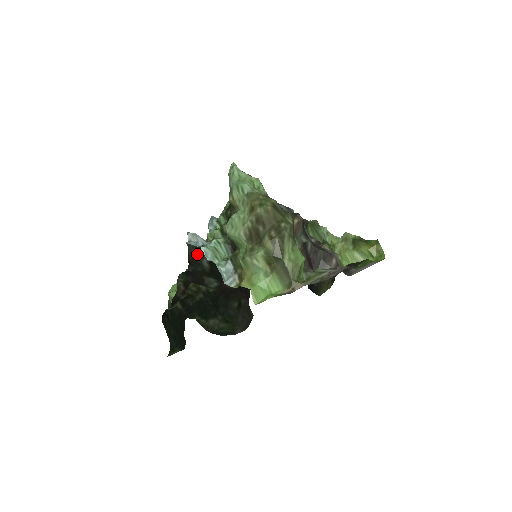
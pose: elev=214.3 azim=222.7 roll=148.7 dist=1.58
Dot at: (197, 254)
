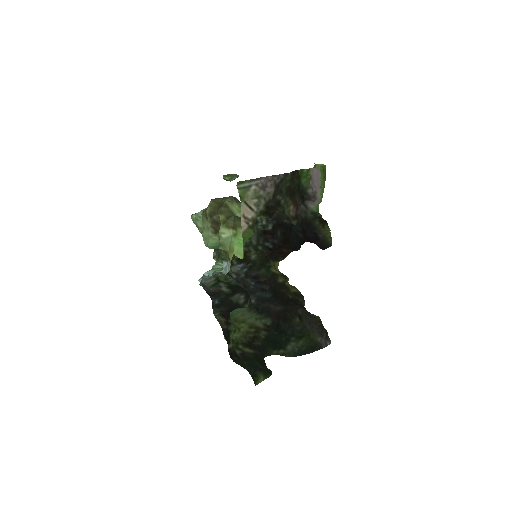
Dot at: (215, 288)
